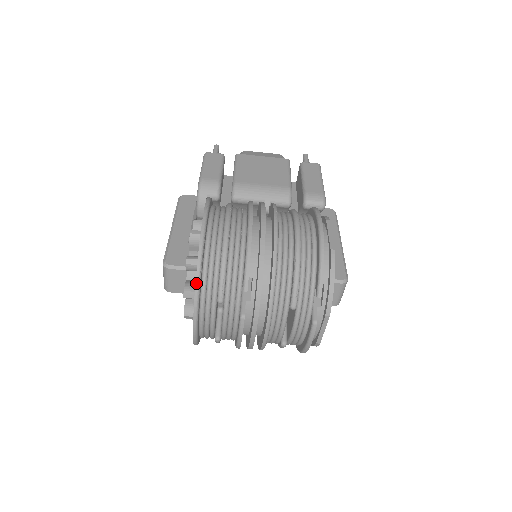
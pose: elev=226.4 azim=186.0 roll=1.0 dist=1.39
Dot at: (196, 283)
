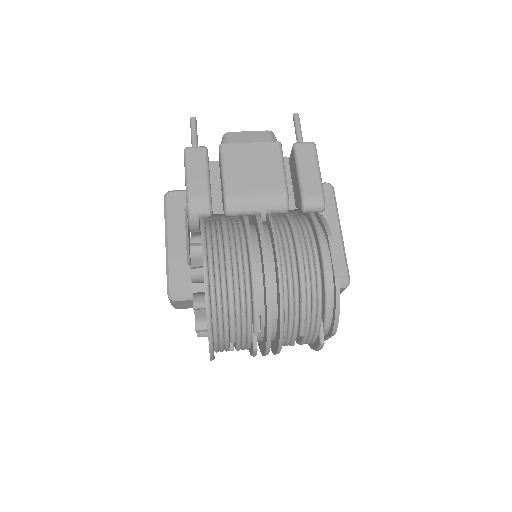
Dot at: (209, 336)
